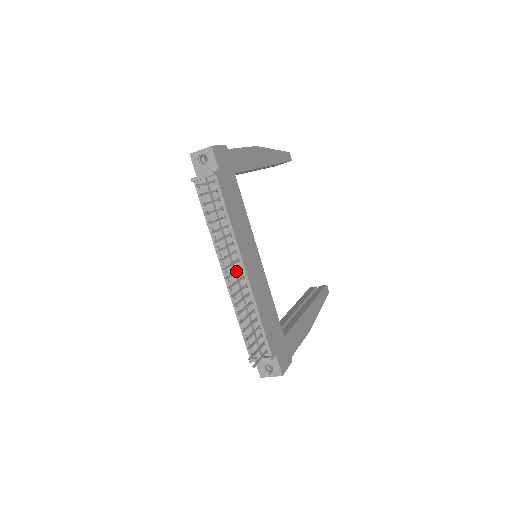
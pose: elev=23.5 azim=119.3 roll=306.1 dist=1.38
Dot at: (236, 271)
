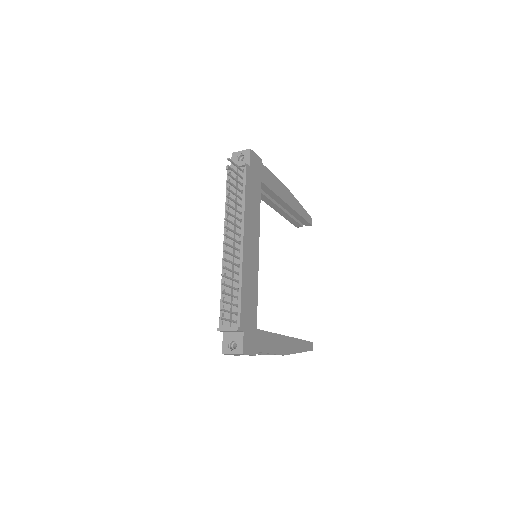
Dot at: (235, 239)
